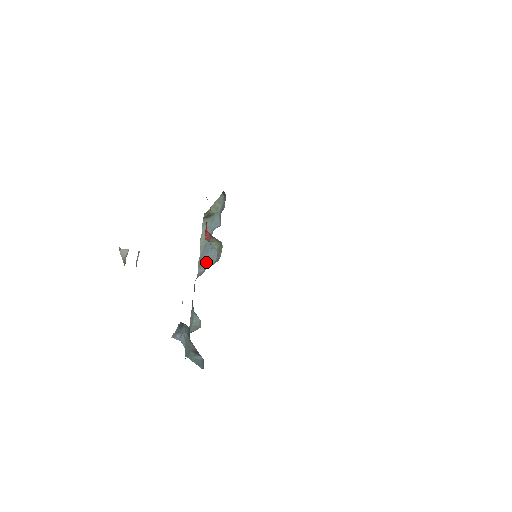
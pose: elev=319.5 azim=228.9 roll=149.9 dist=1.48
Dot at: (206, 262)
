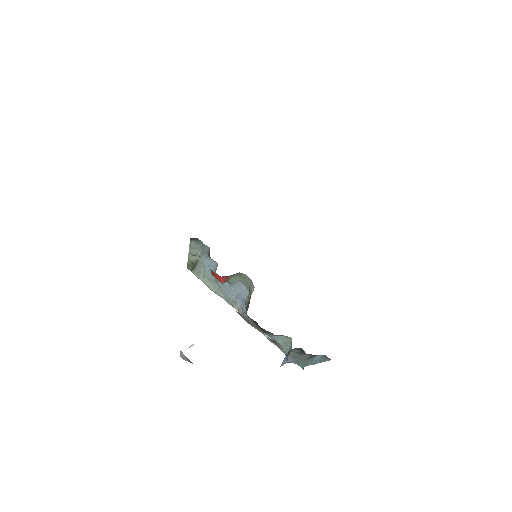
Dot at: (237, 297)
